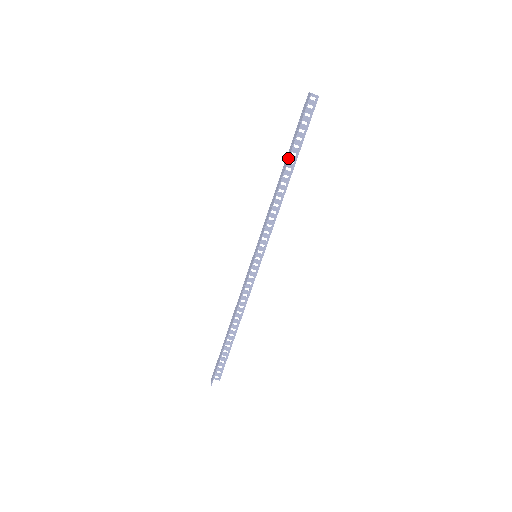
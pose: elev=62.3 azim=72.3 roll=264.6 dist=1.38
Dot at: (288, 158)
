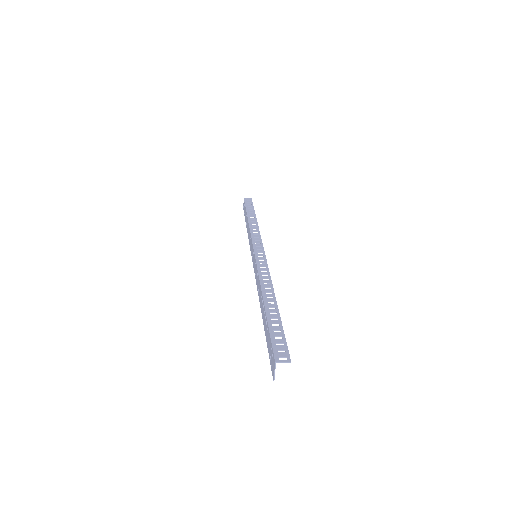
Dot at: occluded
